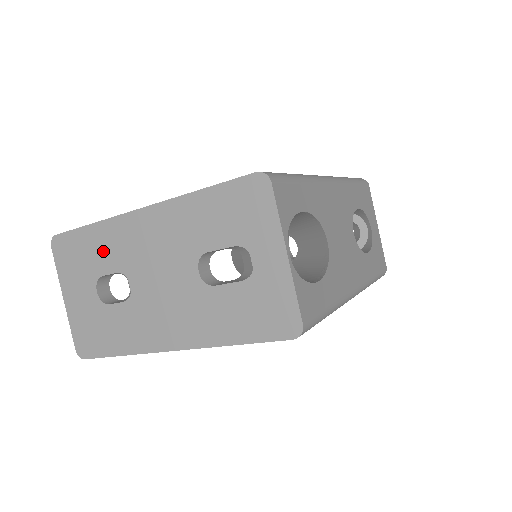
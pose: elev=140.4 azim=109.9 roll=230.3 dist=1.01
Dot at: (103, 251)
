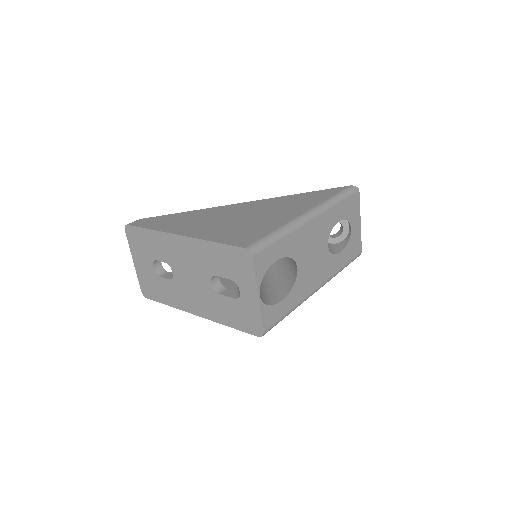
Dot at: (157, 247)
